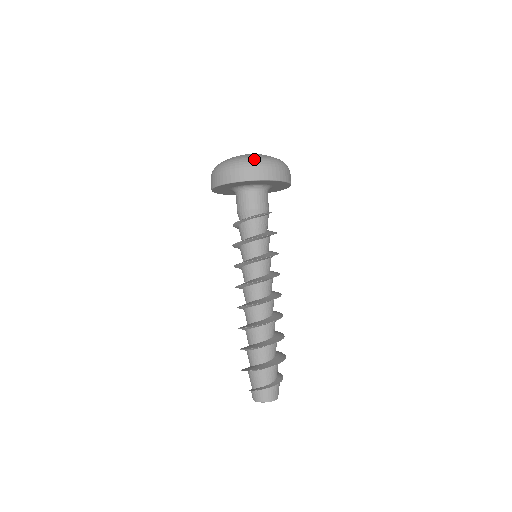
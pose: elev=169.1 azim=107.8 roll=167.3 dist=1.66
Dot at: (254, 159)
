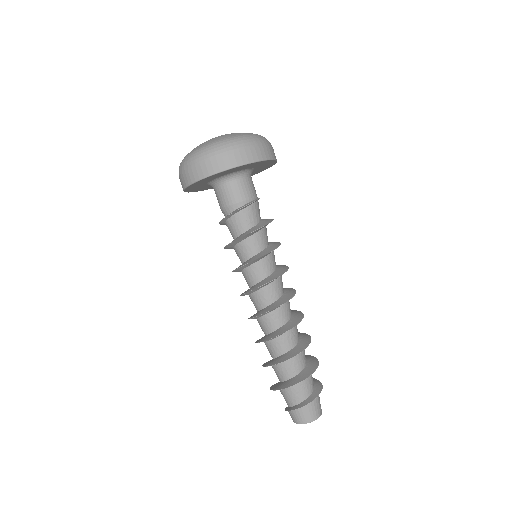
Dot at: (192, 155)
